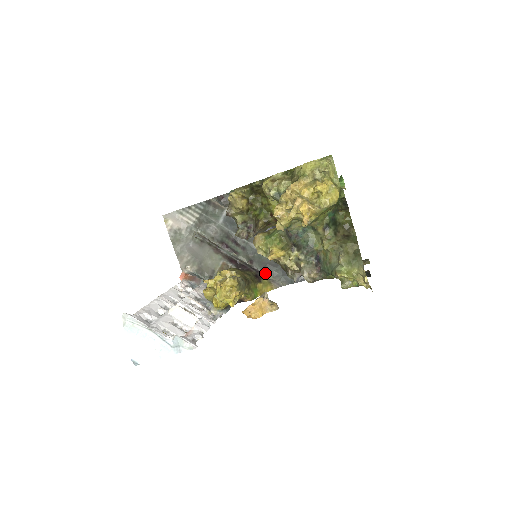
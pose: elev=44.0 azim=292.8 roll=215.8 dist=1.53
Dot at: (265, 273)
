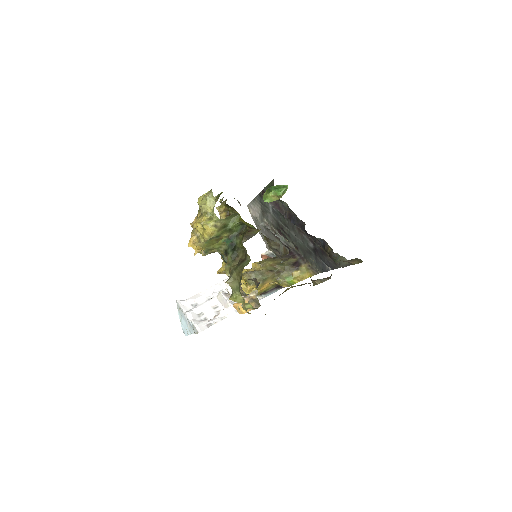
Dot at: (306, 260)
